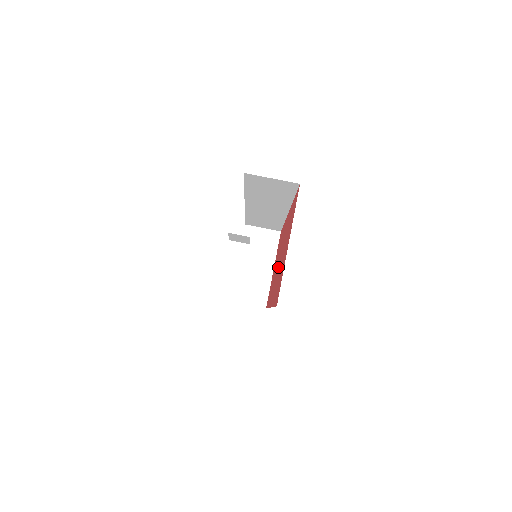
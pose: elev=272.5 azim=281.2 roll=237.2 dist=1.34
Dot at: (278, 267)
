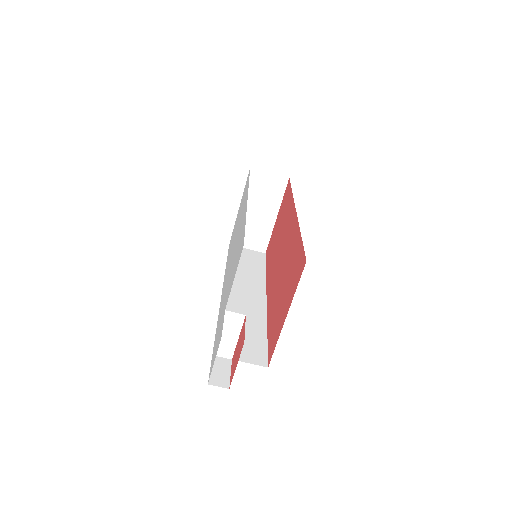
Dot at: (278, 270)
